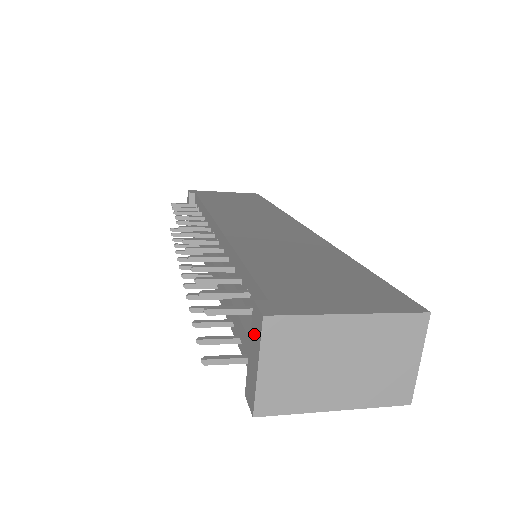
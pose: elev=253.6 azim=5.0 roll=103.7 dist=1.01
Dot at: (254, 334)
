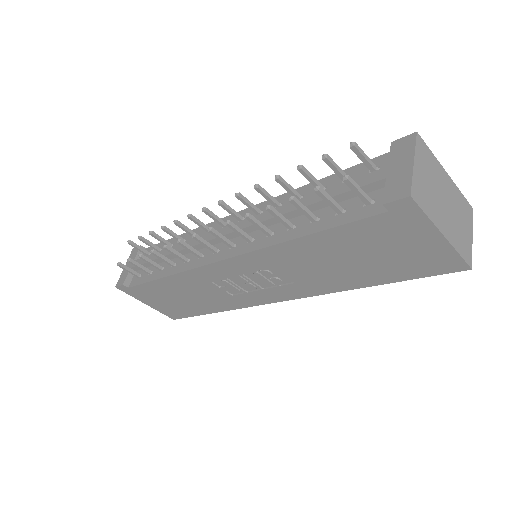
Dot at: (399, 154)
